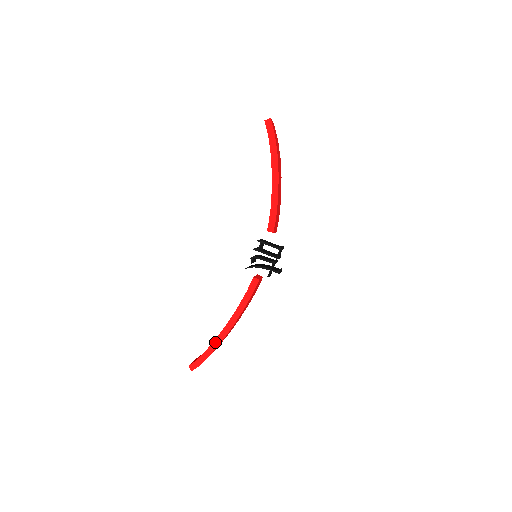
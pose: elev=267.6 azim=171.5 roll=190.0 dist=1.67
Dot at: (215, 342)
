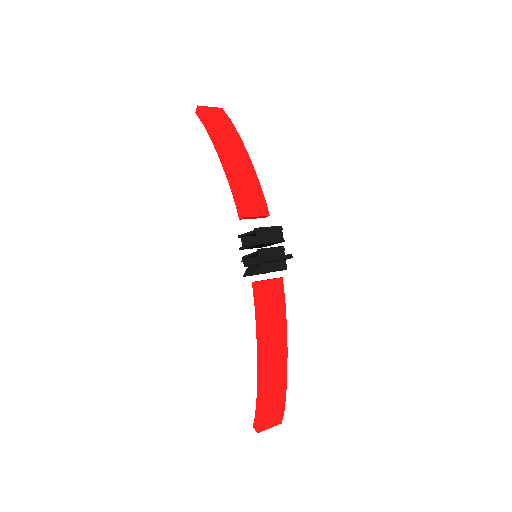
Dot at: (258, 385)
